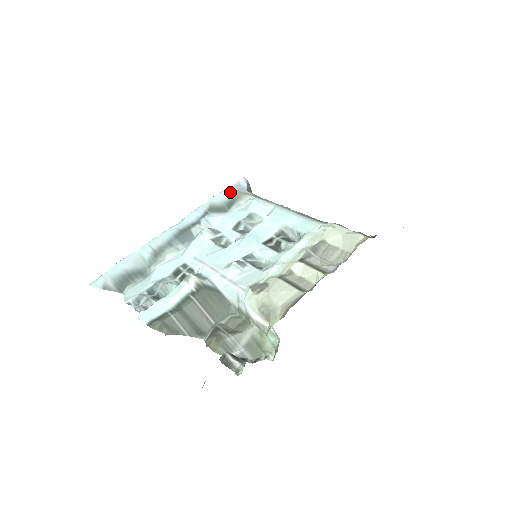
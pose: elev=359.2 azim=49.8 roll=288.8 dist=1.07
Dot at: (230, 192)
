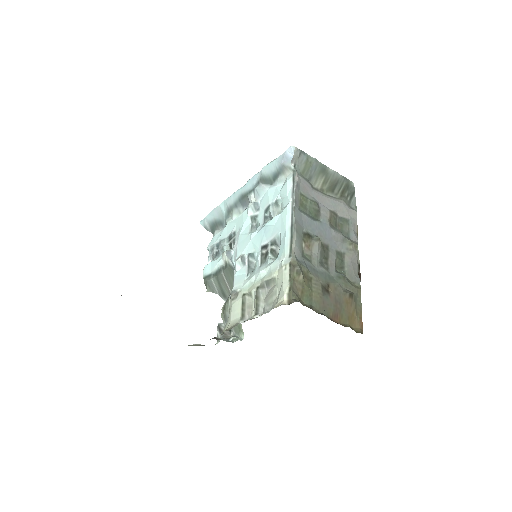
Dot at: (277, 163)
